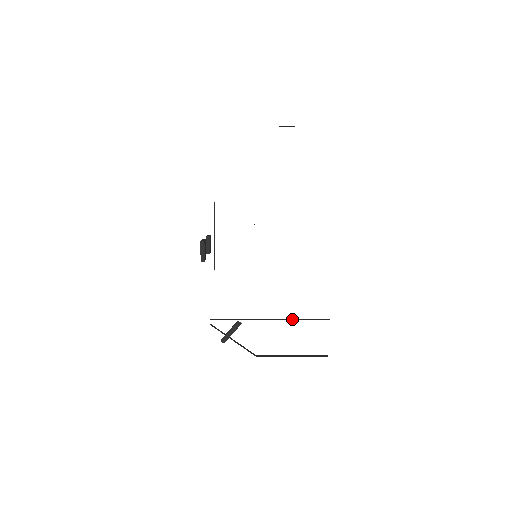
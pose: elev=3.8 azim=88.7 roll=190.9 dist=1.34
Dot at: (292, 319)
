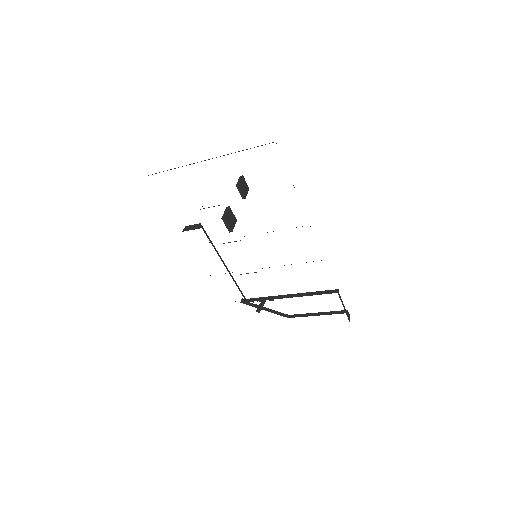
Dot at: (305, 295)
